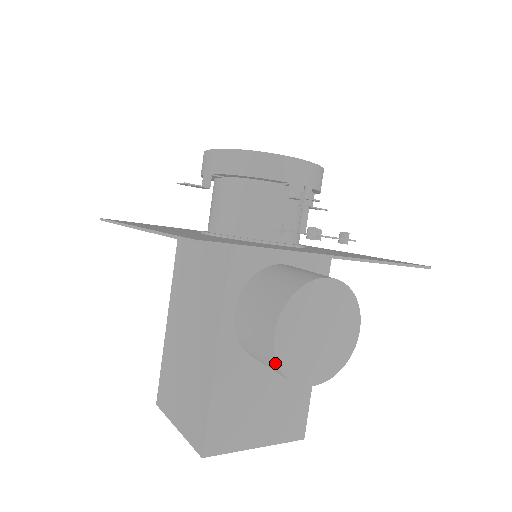
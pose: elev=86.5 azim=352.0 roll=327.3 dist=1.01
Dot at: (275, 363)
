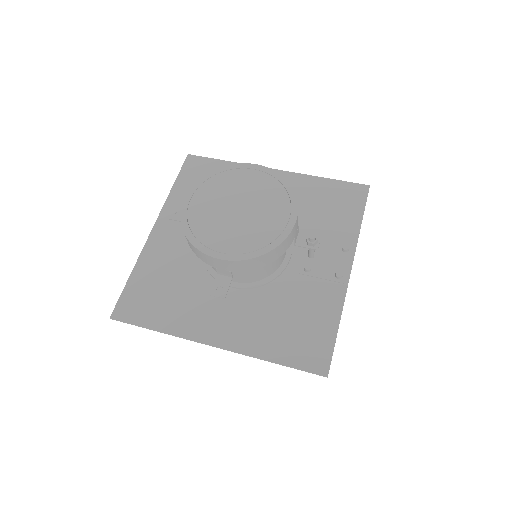
Dot at: occluded
